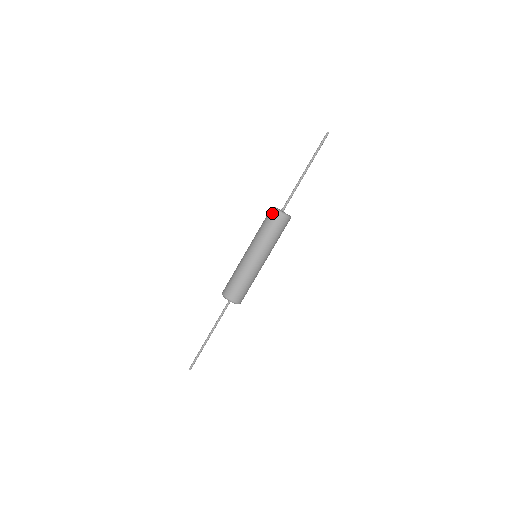
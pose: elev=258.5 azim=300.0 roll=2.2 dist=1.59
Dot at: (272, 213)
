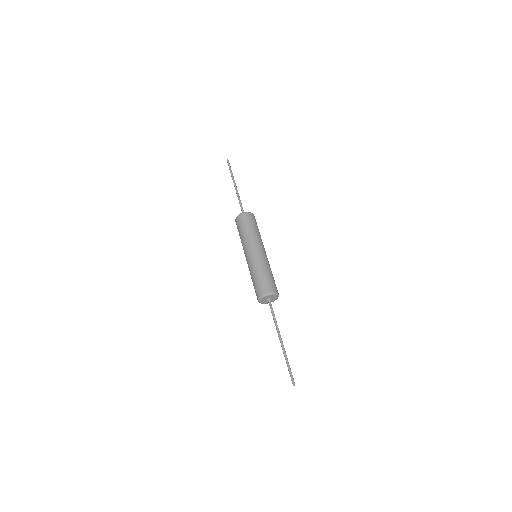
Dot at: (236, 221)
